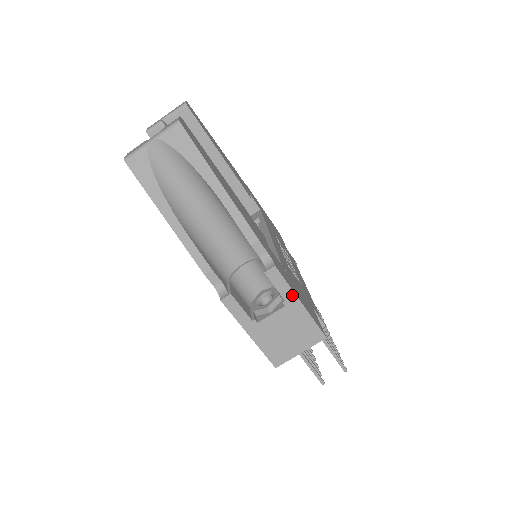
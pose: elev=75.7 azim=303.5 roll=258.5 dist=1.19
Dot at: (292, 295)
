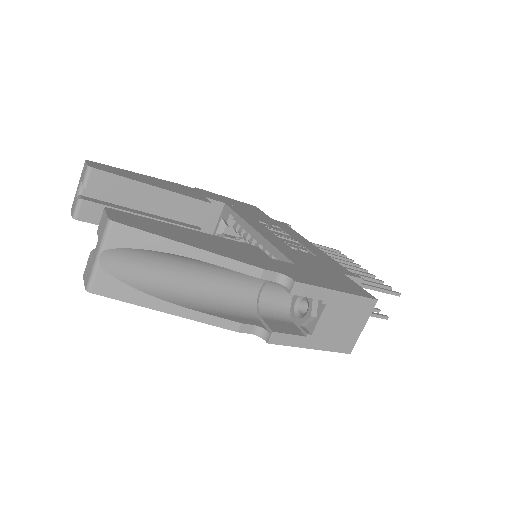
Dot at: (326, 292)
